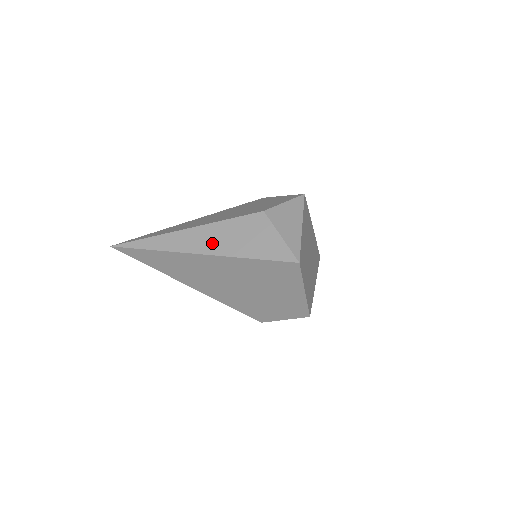
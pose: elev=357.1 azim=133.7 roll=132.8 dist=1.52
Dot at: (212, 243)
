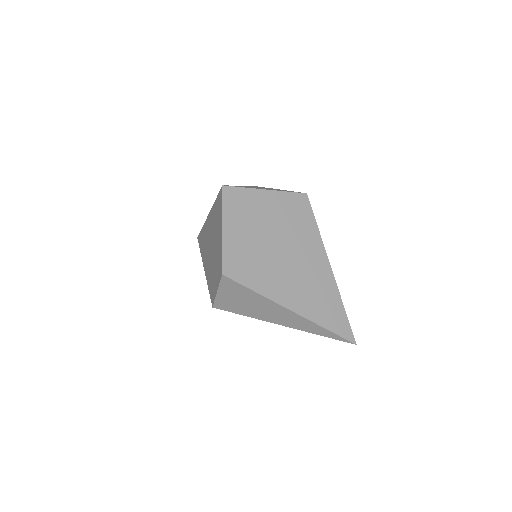
Dot at: occluded
